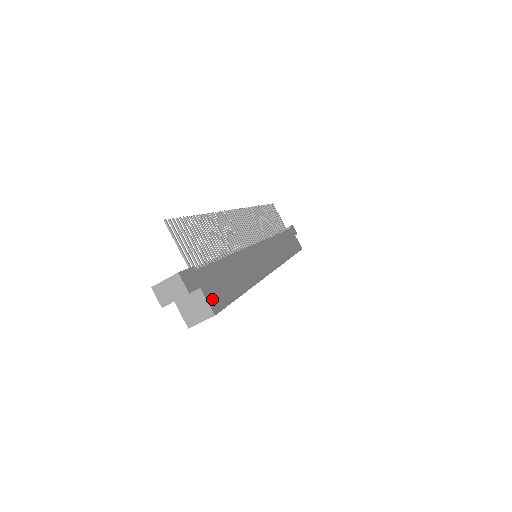
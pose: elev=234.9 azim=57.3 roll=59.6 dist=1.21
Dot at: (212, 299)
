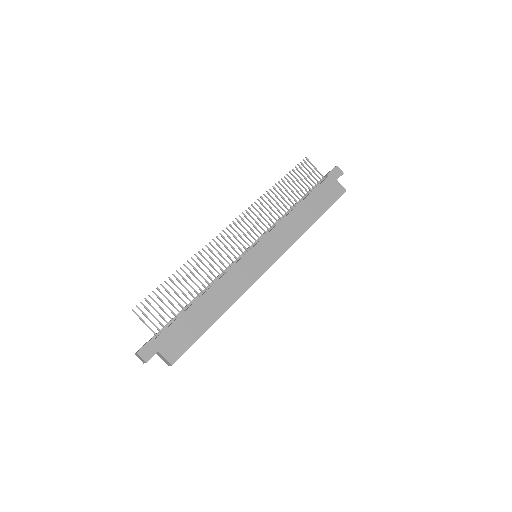
Dot at: (171, 353)
